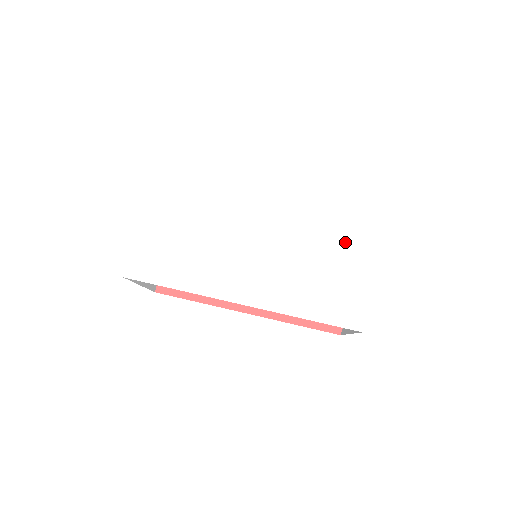
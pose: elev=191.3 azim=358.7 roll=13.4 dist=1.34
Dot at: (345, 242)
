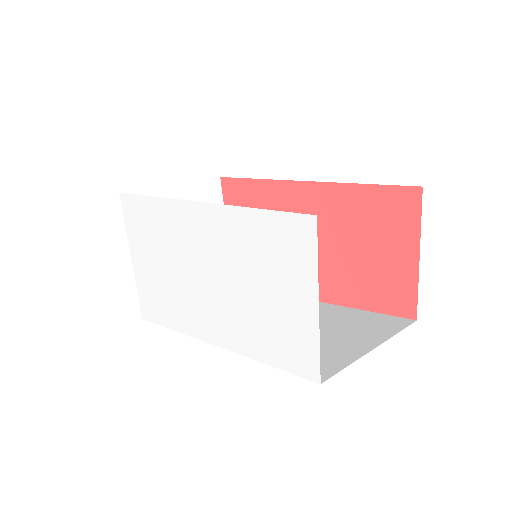
Dot at: (271, 257)
